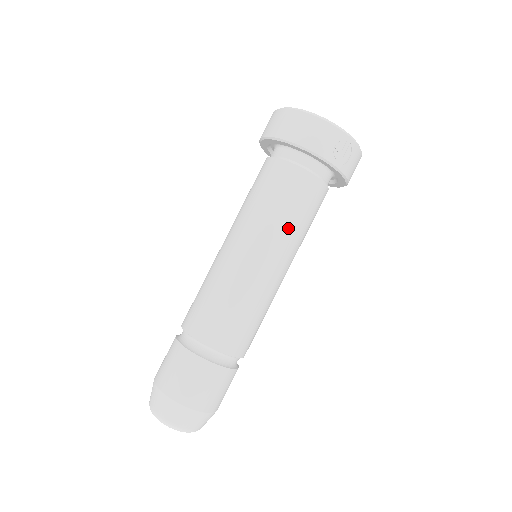
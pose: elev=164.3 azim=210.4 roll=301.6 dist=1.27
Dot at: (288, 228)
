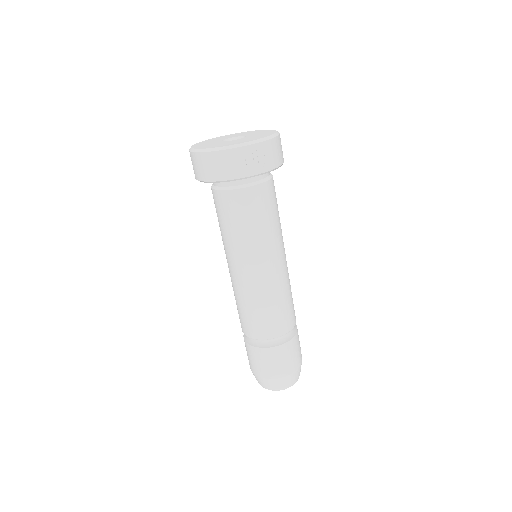
Dot at: (258, 236)
